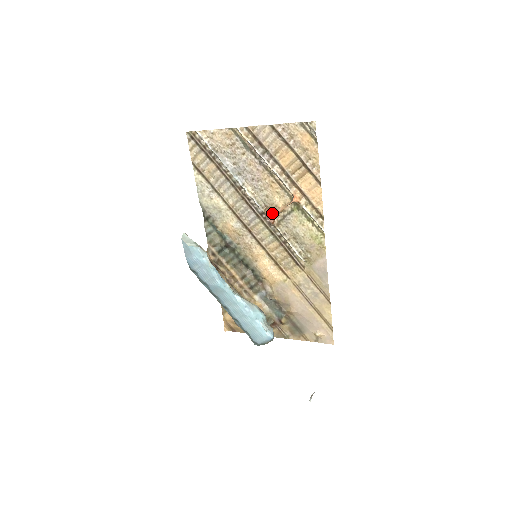
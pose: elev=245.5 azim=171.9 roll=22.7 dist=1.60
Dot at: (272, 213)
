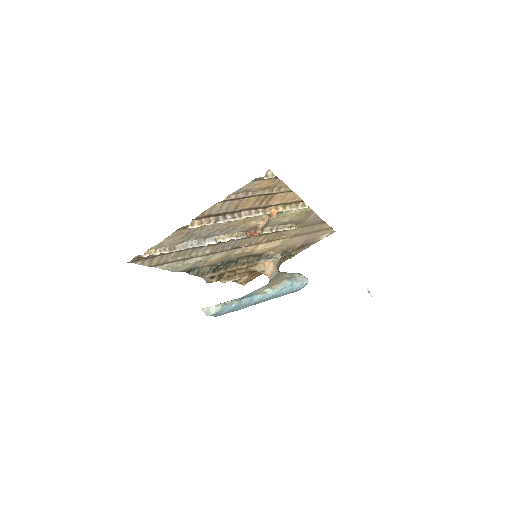
Dot at: (253, 230)
